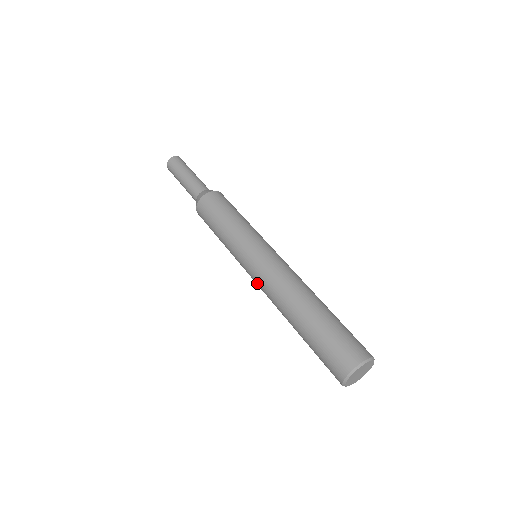
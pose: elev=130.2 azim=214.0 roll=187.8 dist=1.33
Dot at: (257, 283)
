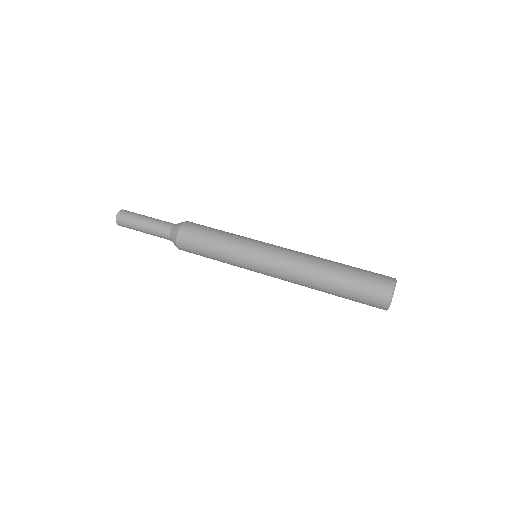
Dot at: (274, 270)
